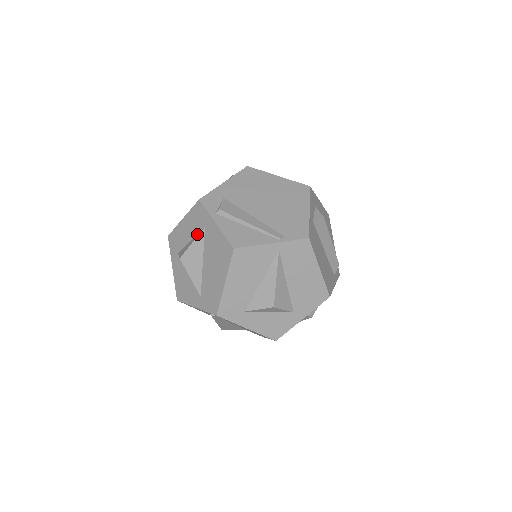
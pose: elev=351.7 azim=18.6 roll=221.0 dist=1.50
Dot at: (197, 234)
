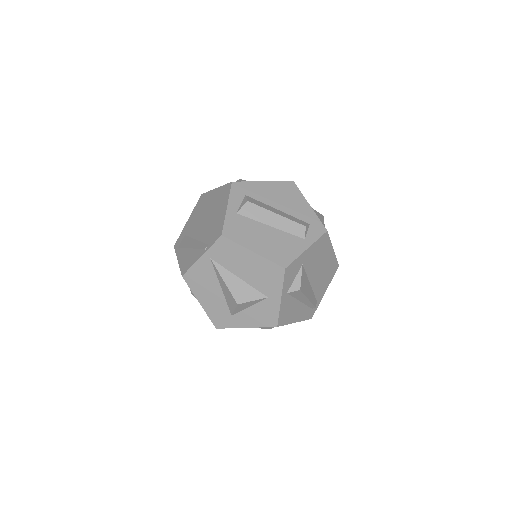
Dot at: occluded
